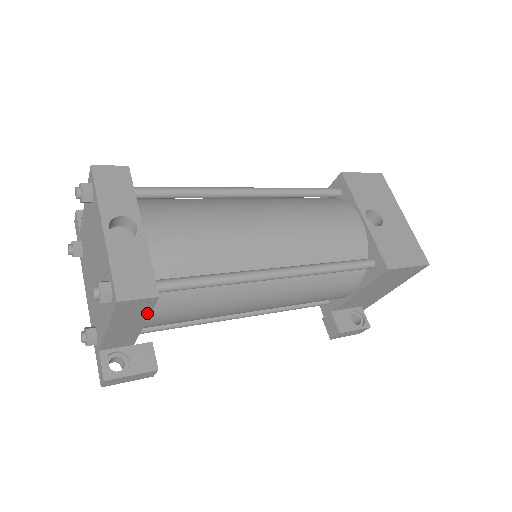
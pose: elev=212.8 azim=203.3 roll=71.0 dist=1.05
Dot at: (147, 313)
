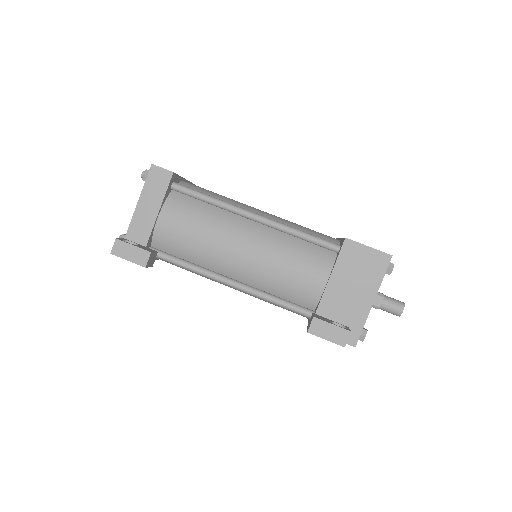
Dot at: (163, 193)
